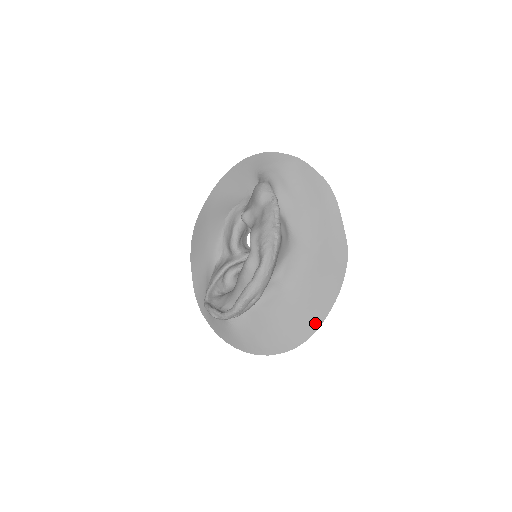
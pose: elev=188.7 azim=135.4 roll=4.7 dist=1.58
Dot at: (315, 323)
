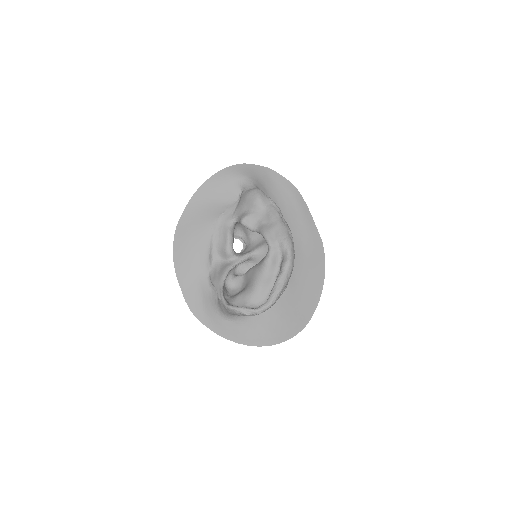
Dot at: (313, 305)
